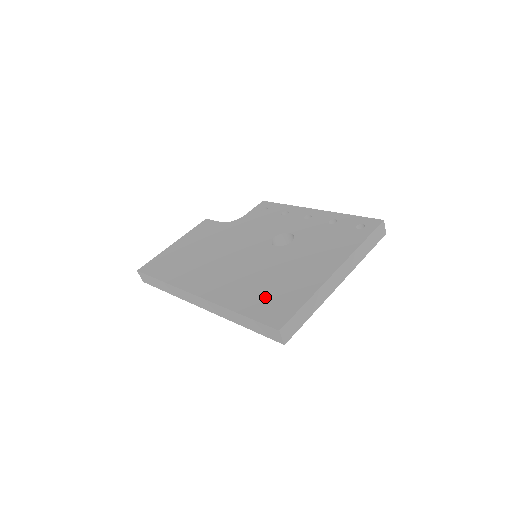
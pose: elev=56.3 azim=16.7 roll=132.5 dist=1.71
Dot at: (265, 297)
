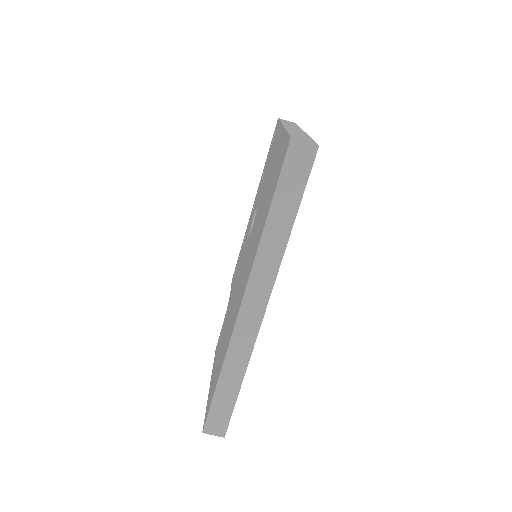
Dot at: (269, 193)
